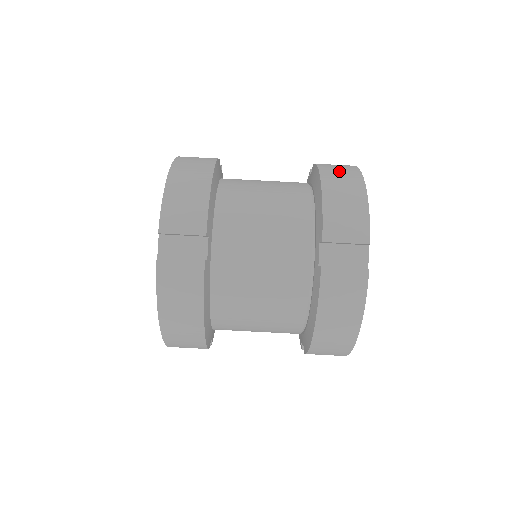
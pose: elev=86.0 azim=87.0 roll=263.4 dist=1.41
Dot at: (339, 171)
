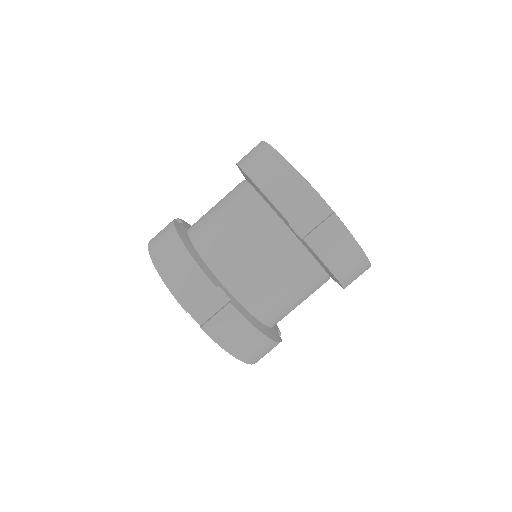
Dot at: (257, 160)
